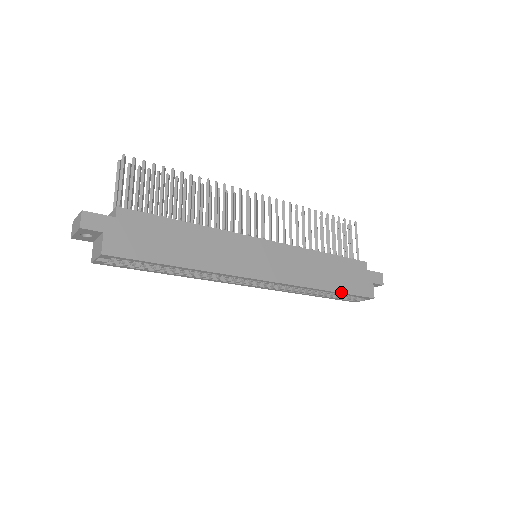
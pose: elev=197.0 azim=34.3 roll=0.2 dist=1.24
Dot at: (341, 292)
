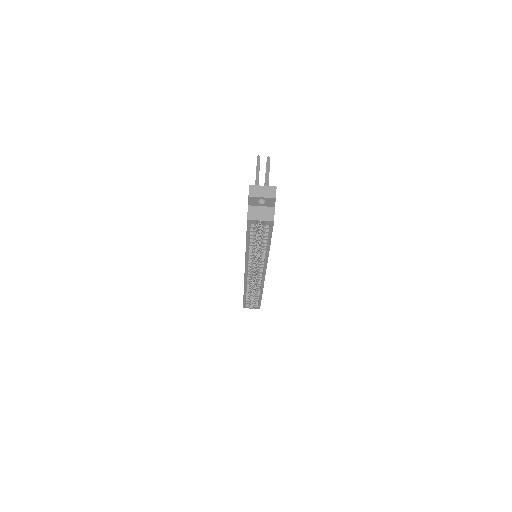
Dot at: occluded
